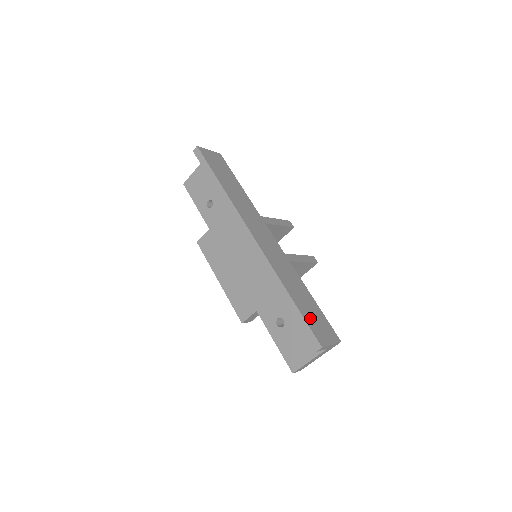
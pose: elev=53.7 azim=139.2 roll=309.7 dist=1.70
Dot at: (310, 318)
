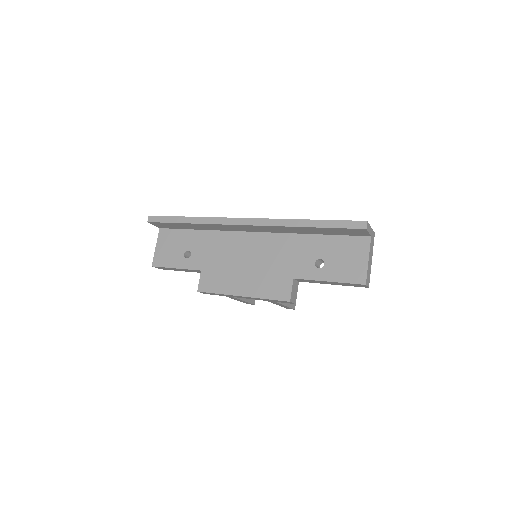
Dot at: occluded
